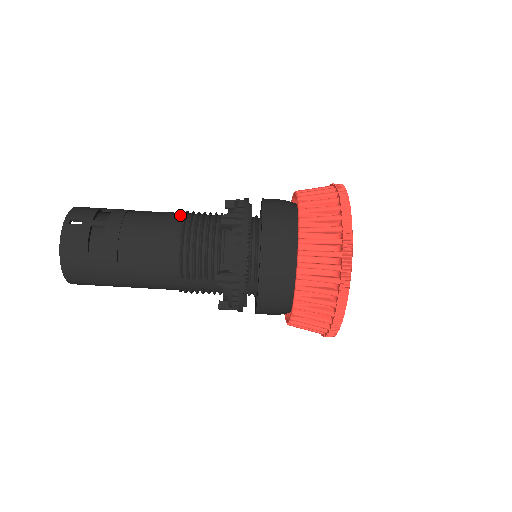
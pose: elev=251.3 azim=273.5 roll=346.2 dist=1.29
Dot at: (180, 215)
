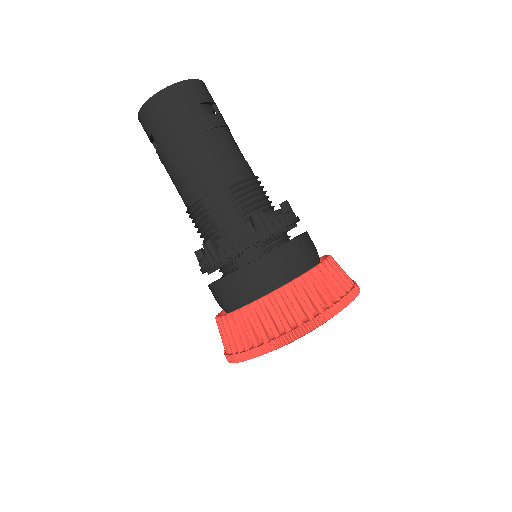
Dot at: occluded
